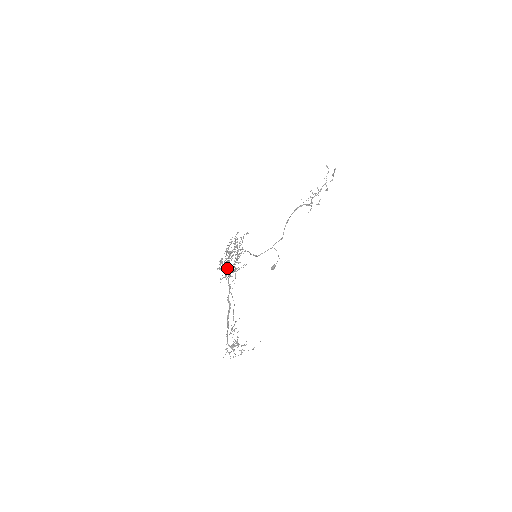
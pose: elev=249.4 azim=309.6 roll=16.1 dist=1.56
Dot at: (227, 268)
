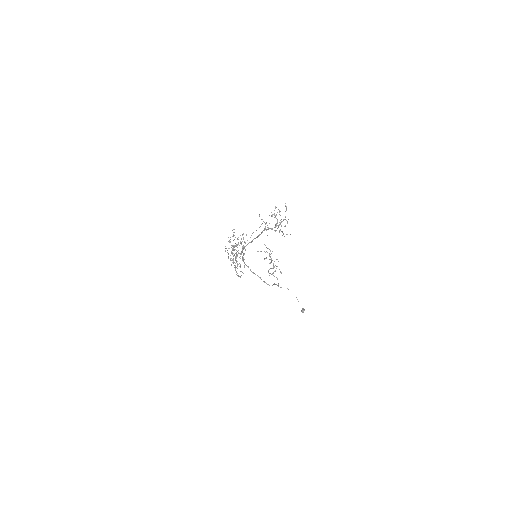
Dot at: occluded
